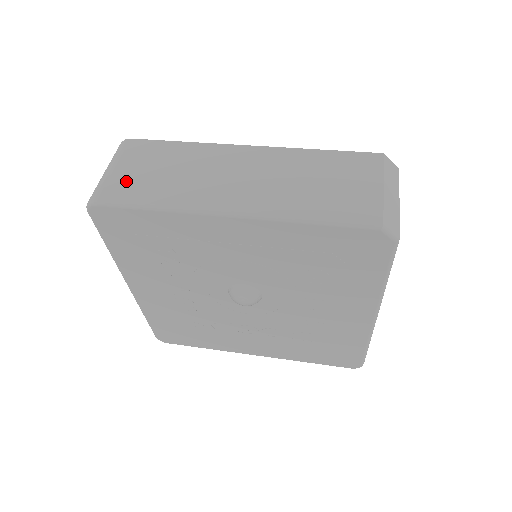
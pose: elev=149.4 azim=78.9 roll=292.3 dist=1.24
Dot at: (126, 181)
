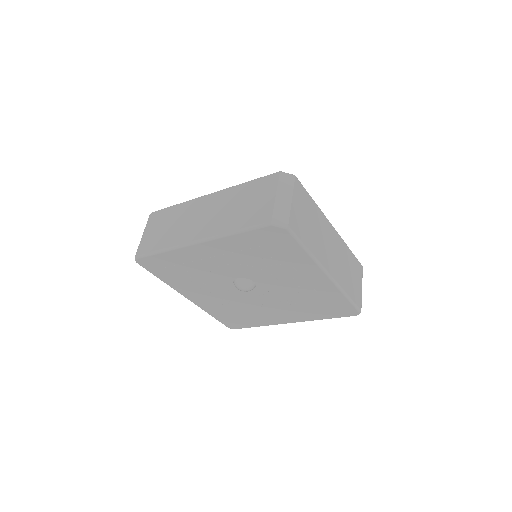
Dot at: (150, 240)
